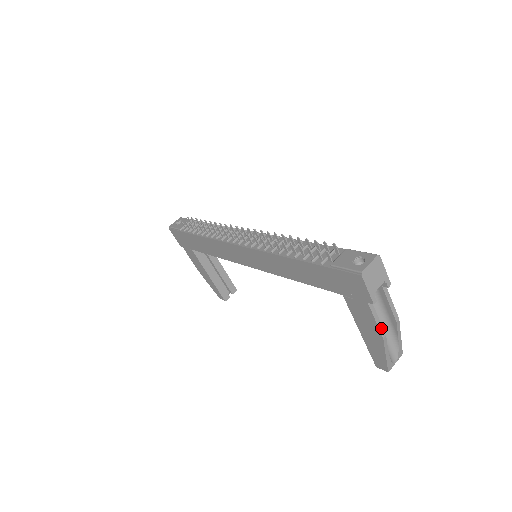
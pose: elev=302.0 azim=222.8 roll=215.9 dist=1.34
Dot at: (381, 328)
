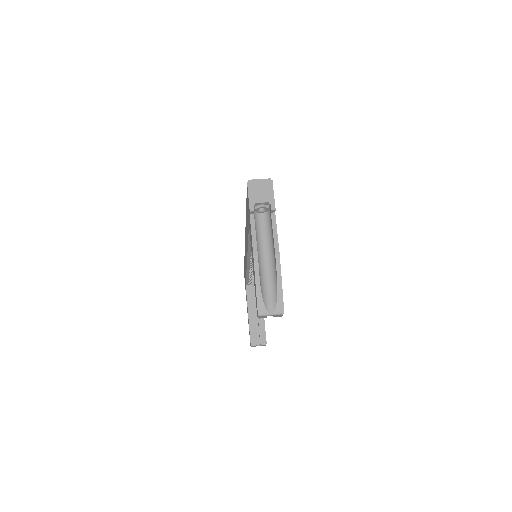
Dot at: (255, 246)
